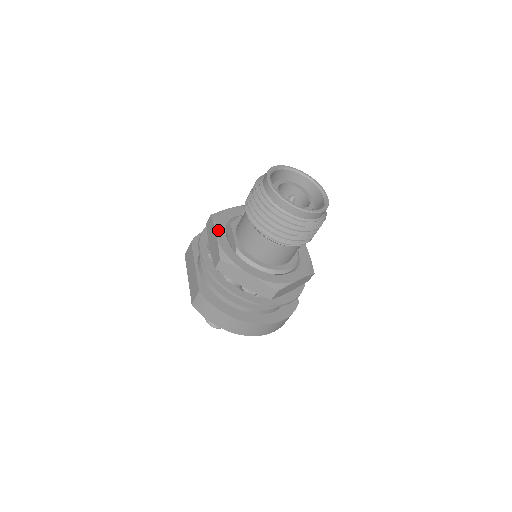
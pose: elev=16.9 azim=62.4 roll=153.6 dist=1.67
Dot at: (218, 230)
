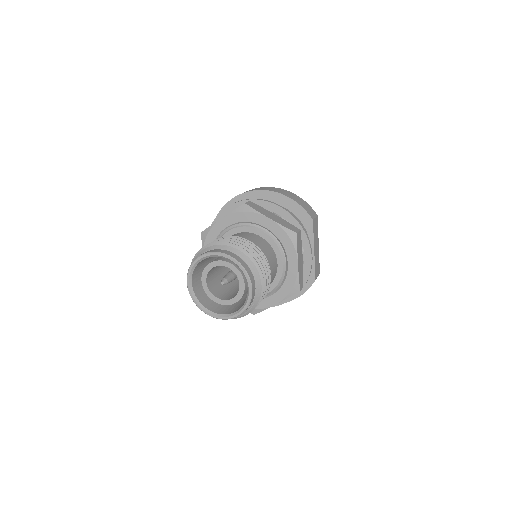
Dot at: occluded
